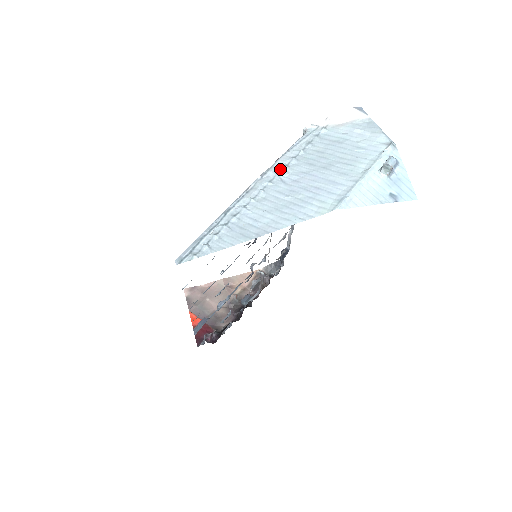
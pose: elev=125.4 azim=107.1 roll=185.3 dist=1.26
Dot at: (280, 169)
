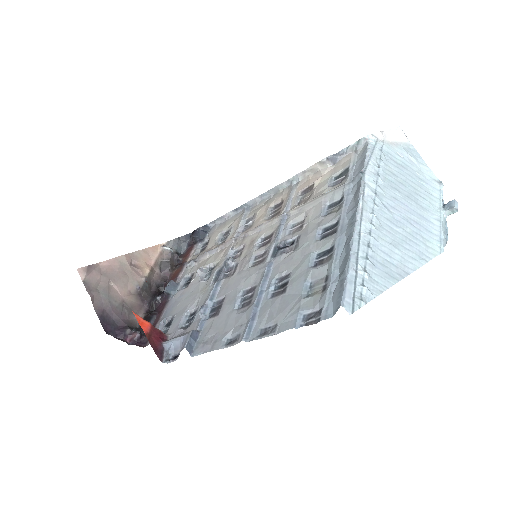
Dot at: (374, 188)
